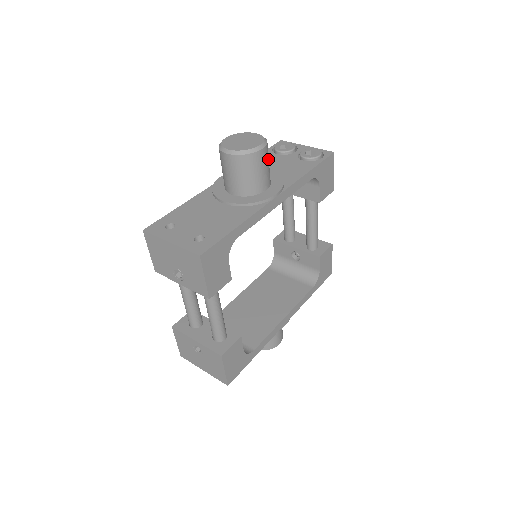
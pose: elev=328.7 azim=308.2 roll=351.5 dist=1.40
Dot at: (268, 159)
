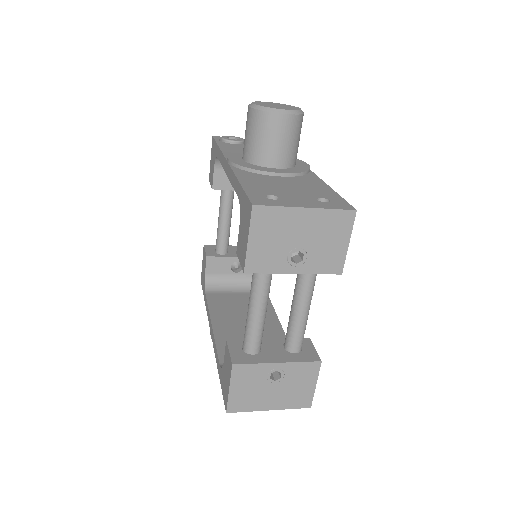
Dot at: occluded
